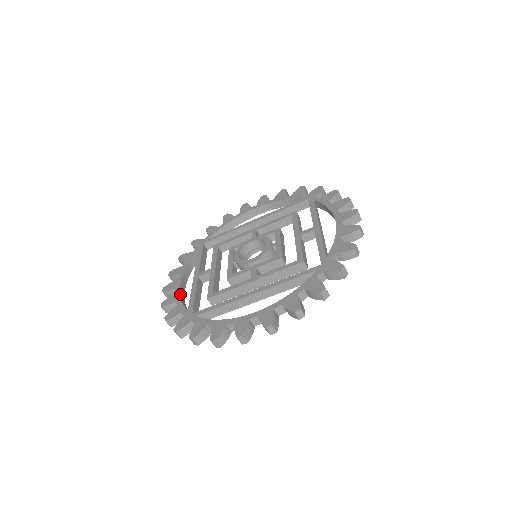
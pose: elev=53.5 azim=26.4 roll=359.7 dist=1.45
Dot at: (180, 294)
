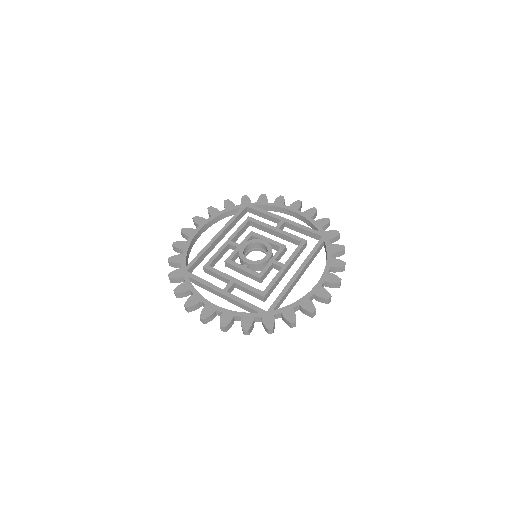
Dot at: (228, 310)
